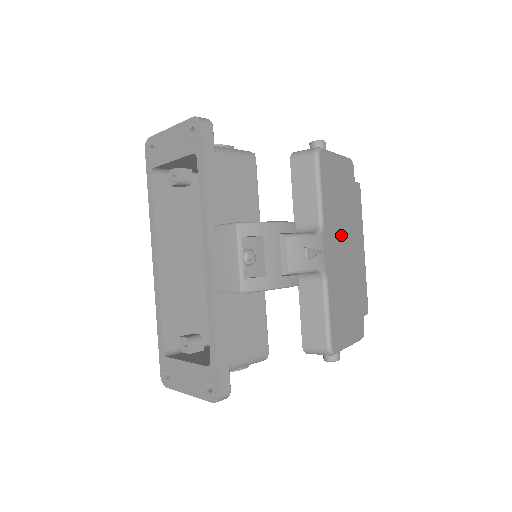
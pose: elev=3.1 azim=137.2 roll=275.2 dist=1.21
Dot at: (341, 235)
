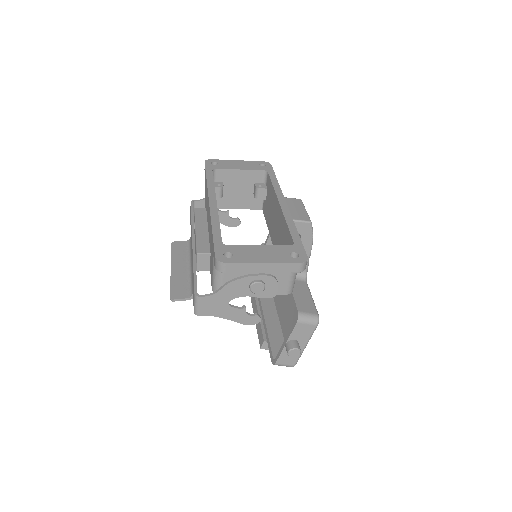
Dot at: occluded
